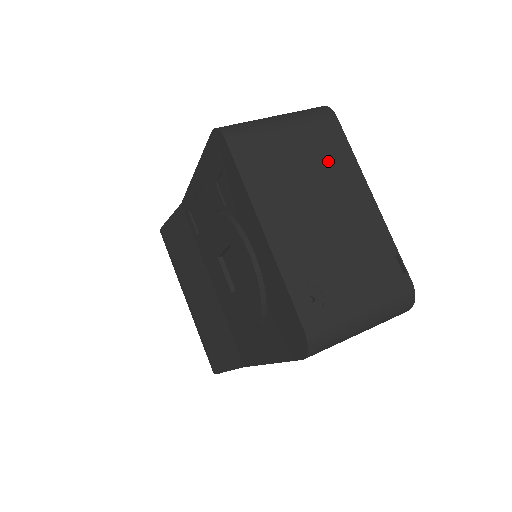
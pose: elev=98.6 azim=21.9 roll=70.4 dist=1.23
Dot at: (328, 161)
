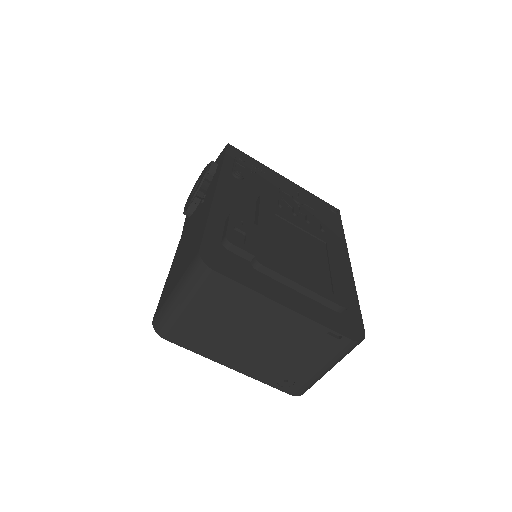
Dot at: (235, 307)
